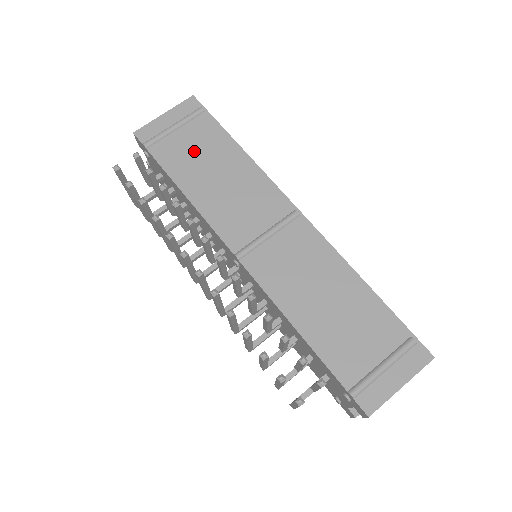
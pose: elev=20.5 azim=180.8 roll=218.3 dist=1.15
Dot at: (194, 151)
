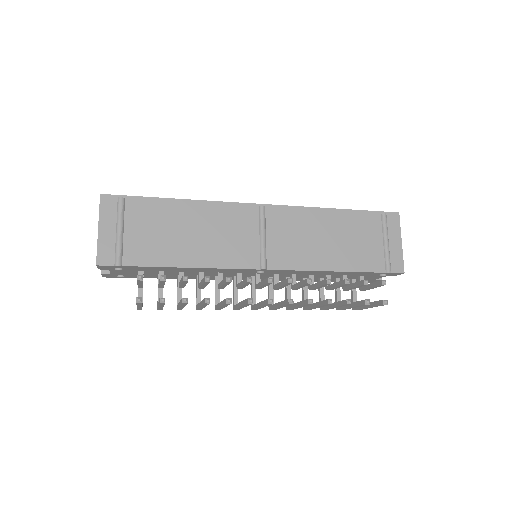
Dot at: (155, 233)
